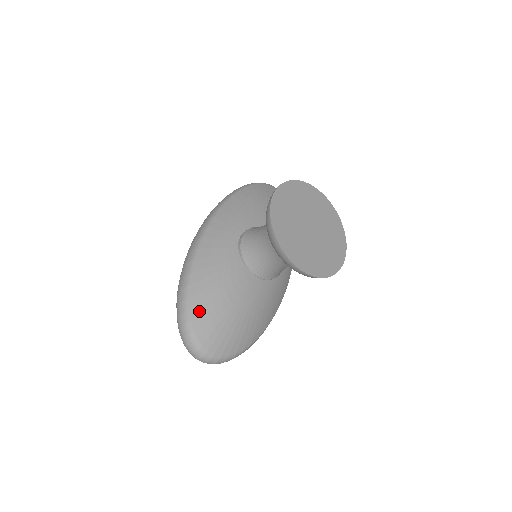
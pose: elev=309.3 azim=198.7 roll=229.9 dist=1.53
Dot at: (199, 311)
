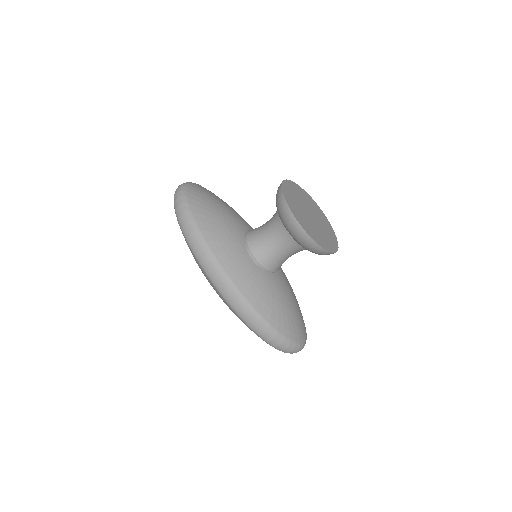
Dot at: (289, 330)
